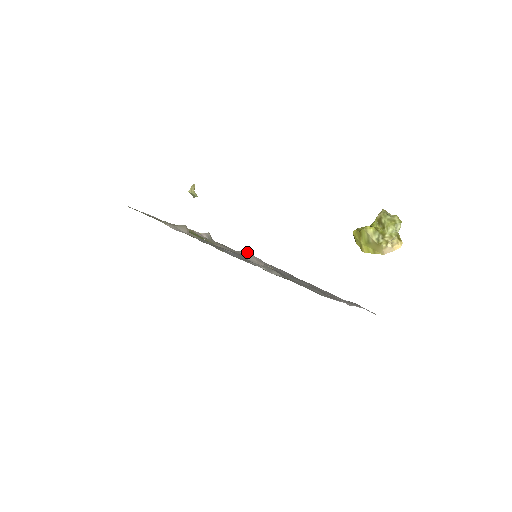
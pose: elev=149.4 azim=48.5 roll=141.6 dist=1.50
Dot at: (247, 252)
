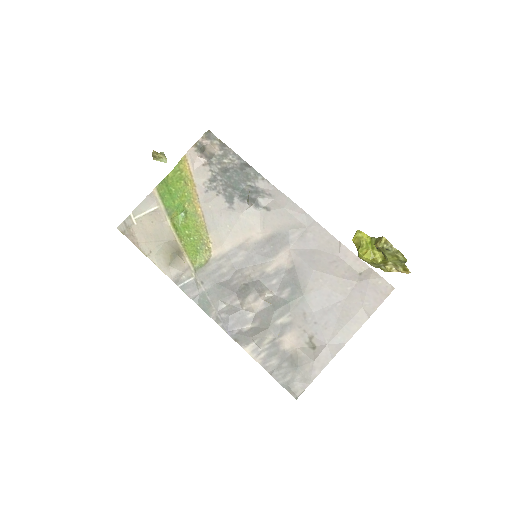
Dot at: (252, 201)
